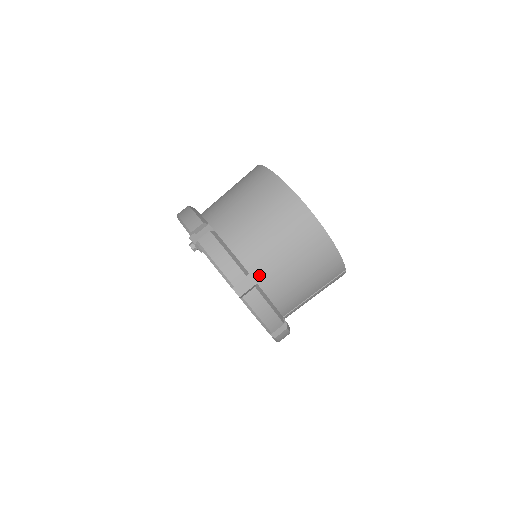
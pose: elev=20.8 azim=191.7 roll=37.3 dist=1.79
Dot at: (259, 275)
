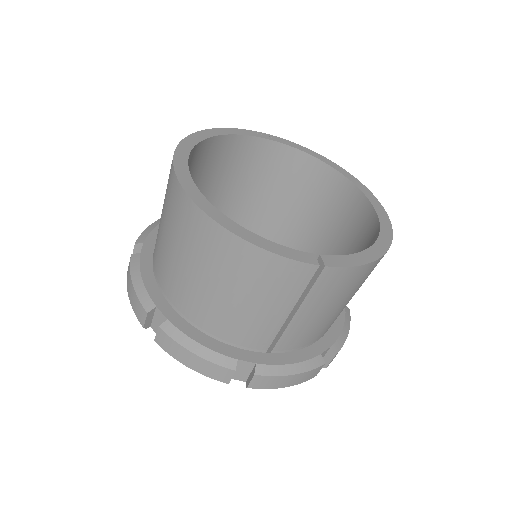
Dot at: (178, 304)
